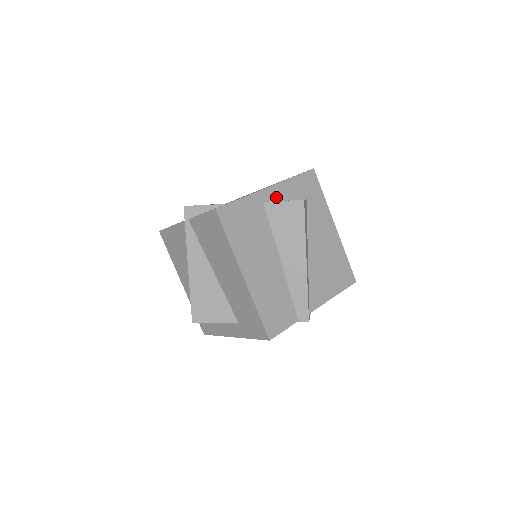
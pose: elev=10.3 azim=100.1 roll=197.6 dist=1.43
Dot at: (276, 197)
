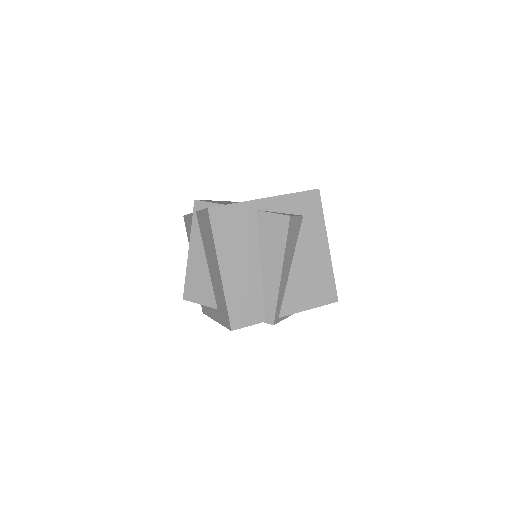
Dot at: (271, 208)
